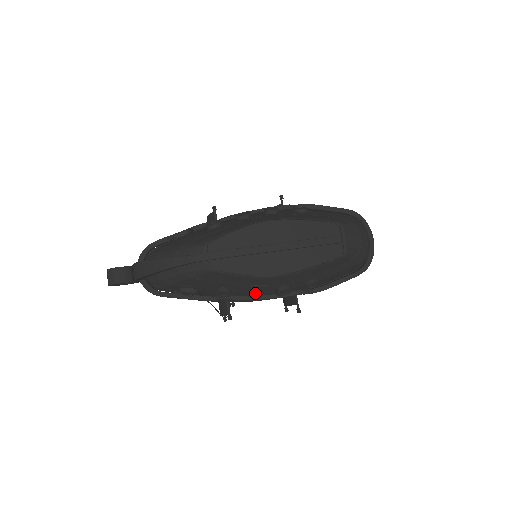
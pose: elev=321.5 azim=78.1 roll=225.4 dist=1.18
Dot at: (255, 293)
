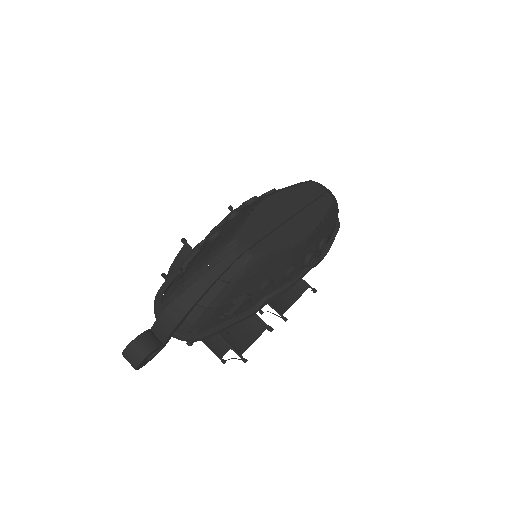
Dot at: (292, 272)
